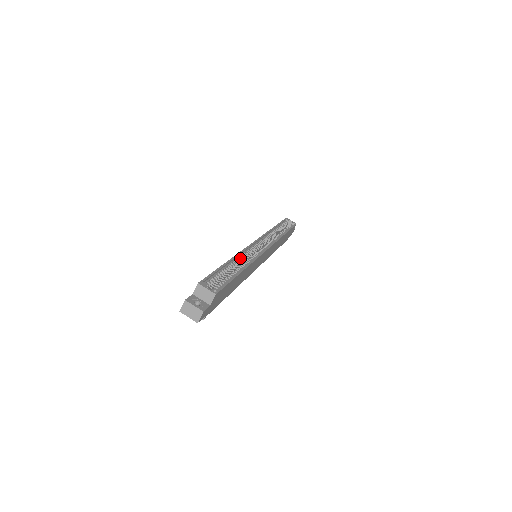
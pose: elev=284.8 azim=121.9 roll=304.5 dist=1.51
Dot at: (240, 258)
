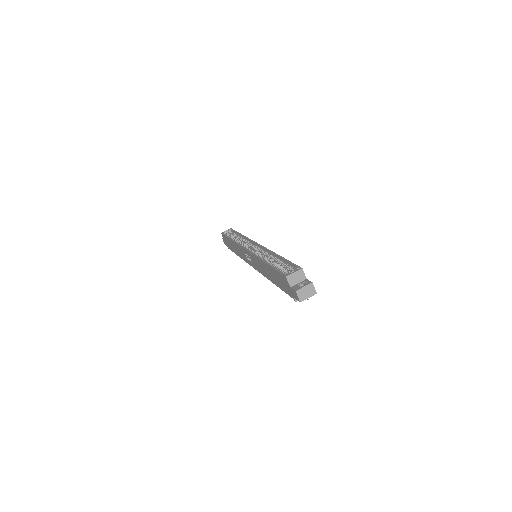
Dot at: occluded
